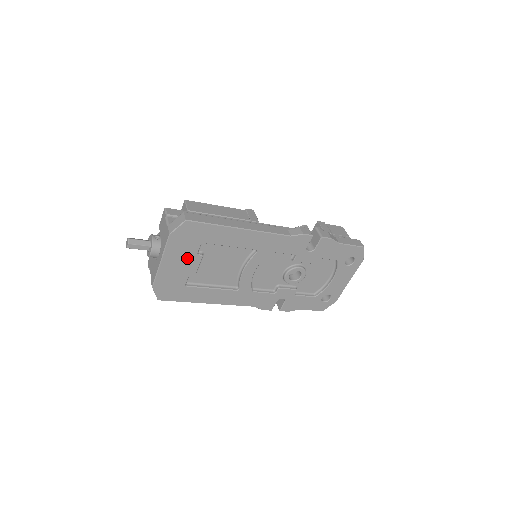
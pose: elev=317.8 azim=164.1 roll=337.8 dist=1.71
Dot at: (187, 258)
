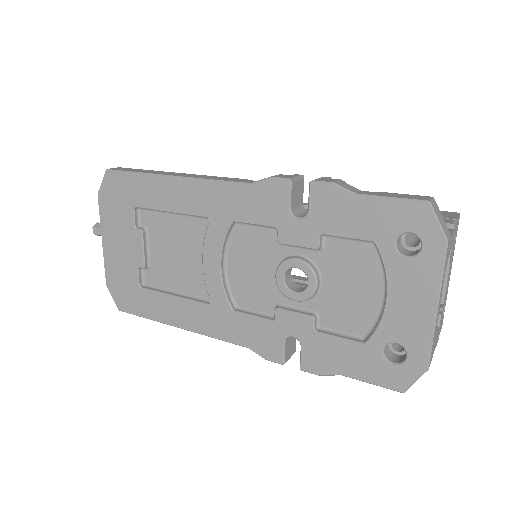
Dot at: (126, 235)
